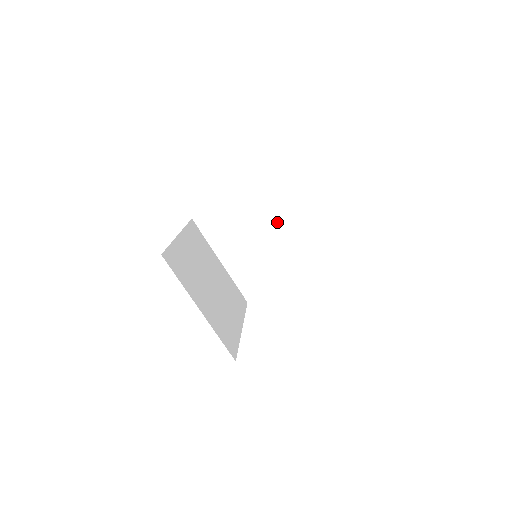
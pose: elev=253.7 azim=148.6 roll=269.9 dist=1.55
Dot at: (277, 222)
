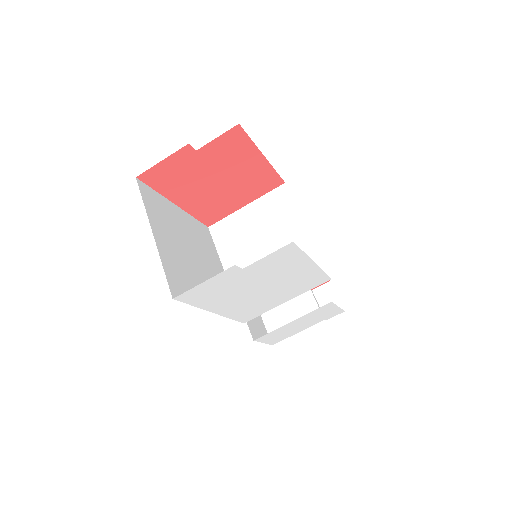
Dot at: (288, 231)
